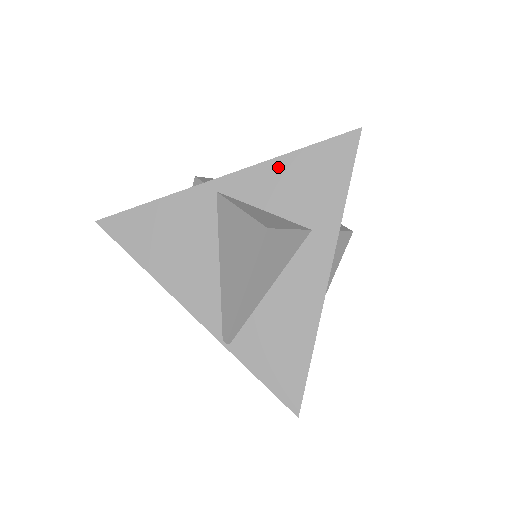
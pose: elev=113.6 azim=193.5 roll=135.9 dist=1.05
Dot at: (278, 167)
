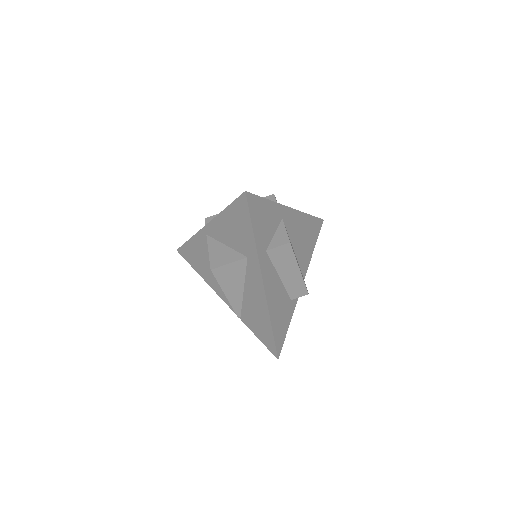
Dot at: (222, 219)
